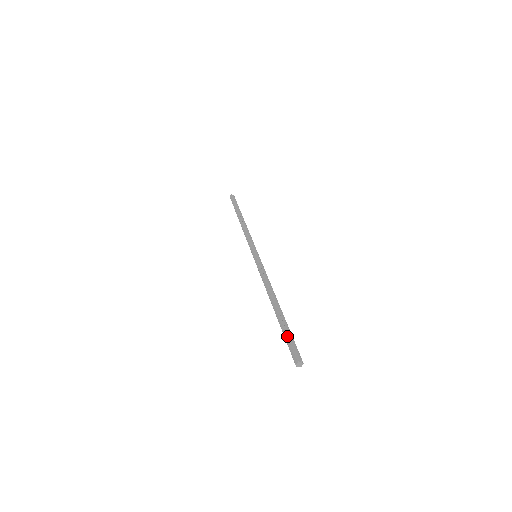
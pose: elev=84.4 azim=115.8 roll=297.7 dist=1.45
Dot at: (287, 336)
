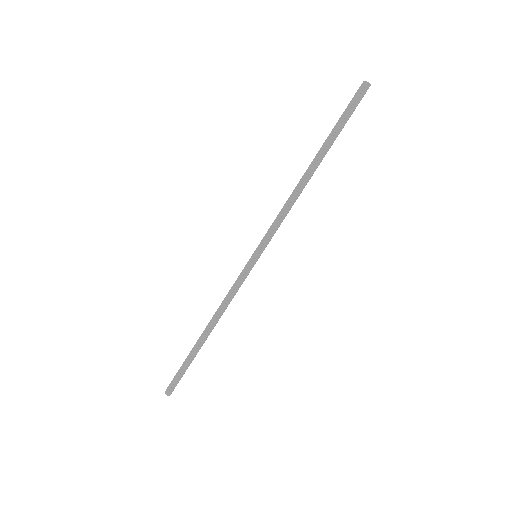
Dot at: (181, 373)
